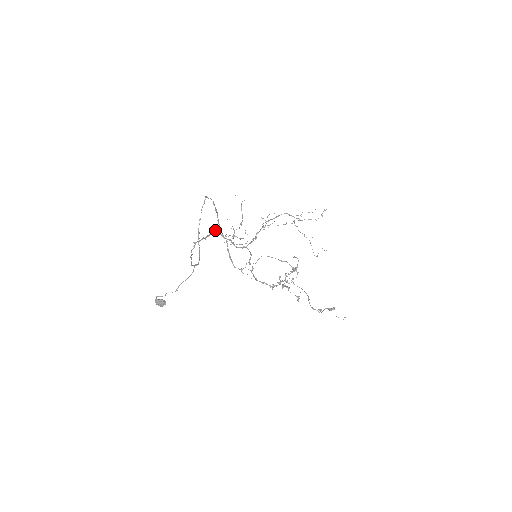
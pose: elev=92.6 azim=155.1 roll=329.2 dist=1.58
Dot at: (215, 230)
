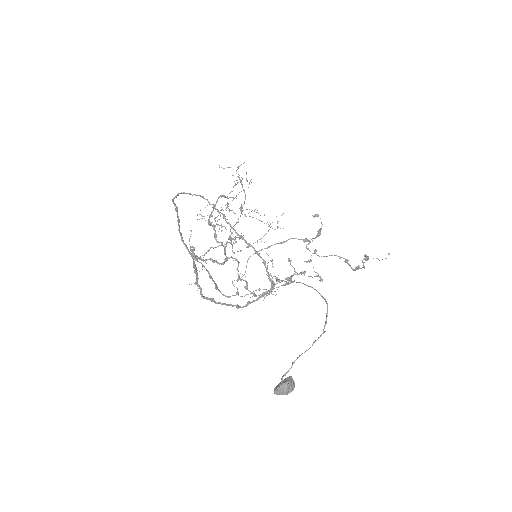
Dot at: (193, 253)
